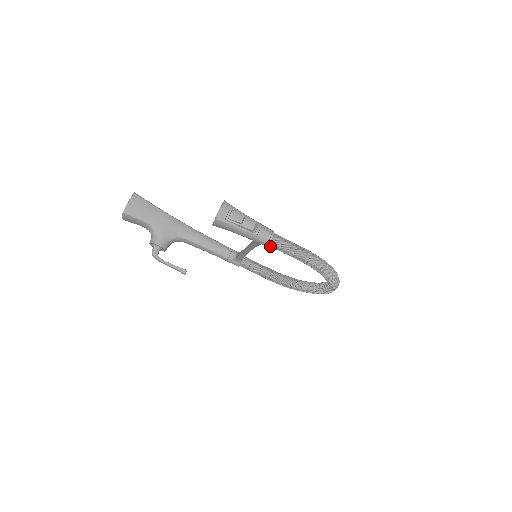
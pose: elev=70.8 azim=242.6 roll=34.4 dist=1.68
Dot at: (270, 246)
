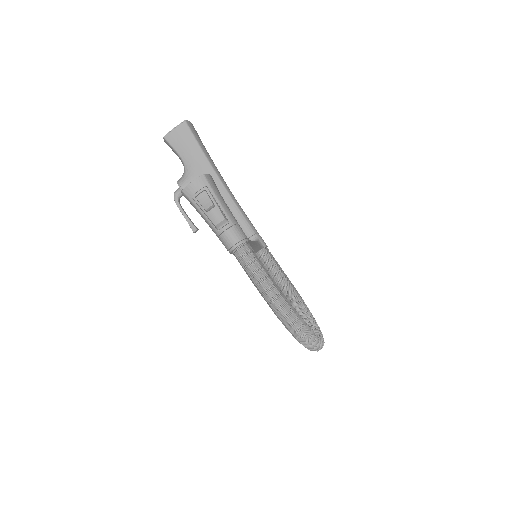
Dot at: (234, 255)
